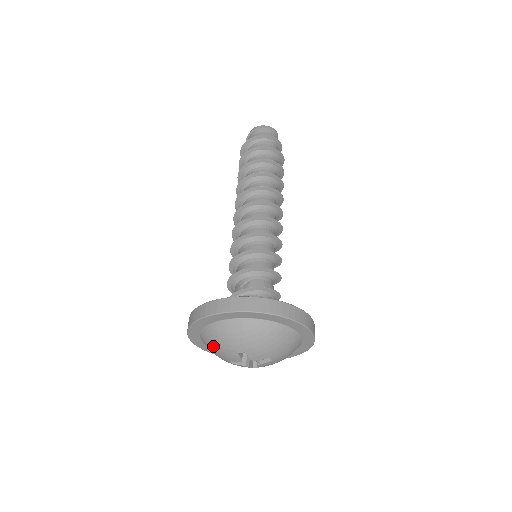
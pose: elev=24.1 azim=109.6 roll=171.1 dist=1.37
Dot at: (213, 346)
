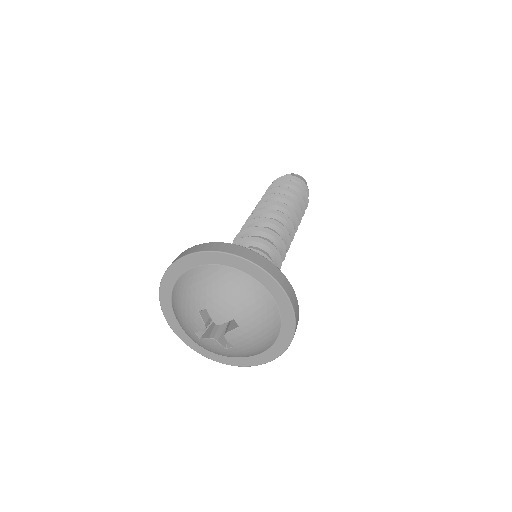
Dot at: (179, 312)
